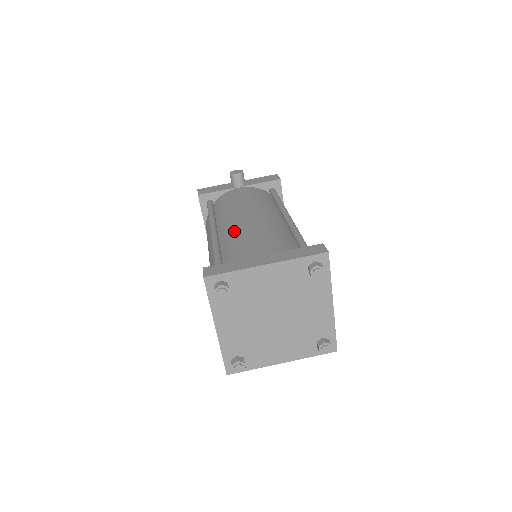
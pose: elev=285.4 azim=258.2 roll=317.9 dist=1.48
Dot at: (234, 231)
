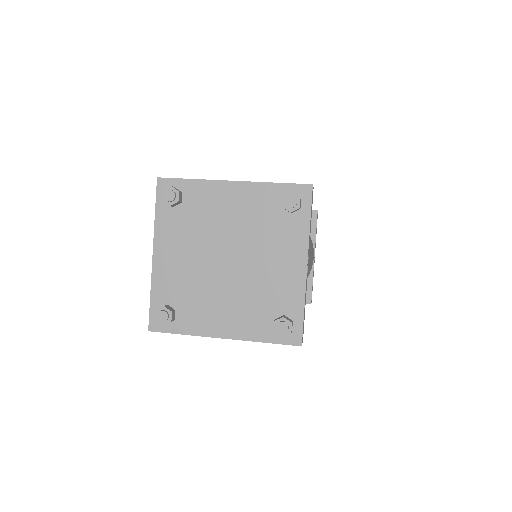
Dot at: occluded
